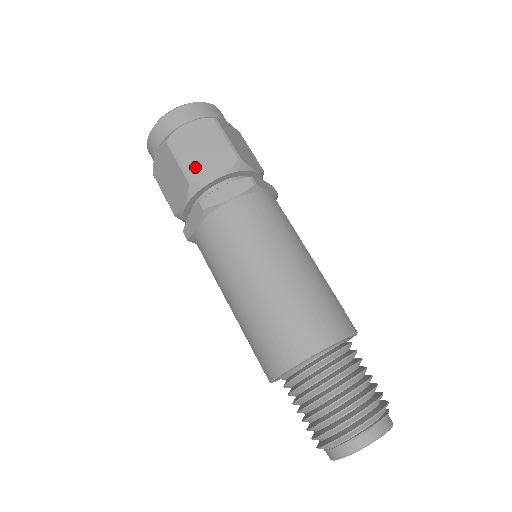
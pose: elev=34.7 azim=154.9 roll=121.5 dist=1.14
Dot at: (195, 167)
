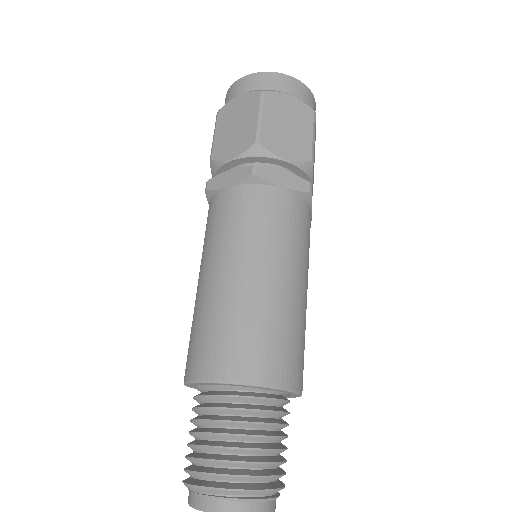
Dot at: (271, 134)
